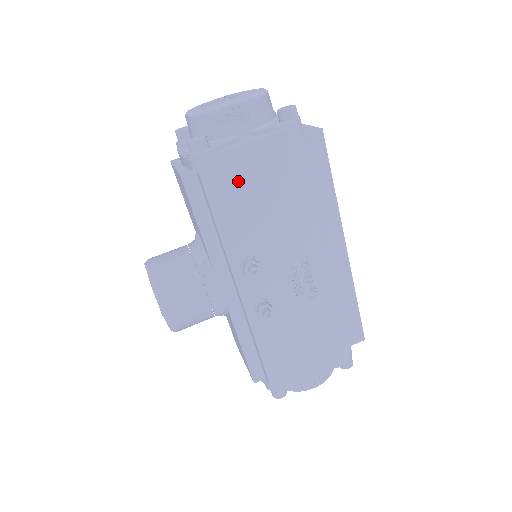
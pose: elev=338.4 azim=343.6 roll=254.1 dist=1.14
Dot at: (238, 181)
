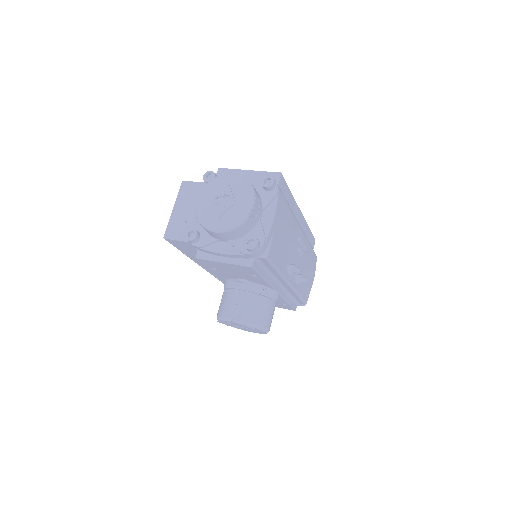
Dot at: (276, 241)
